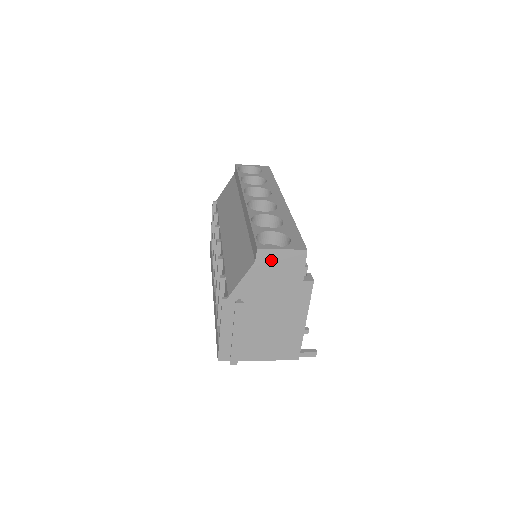
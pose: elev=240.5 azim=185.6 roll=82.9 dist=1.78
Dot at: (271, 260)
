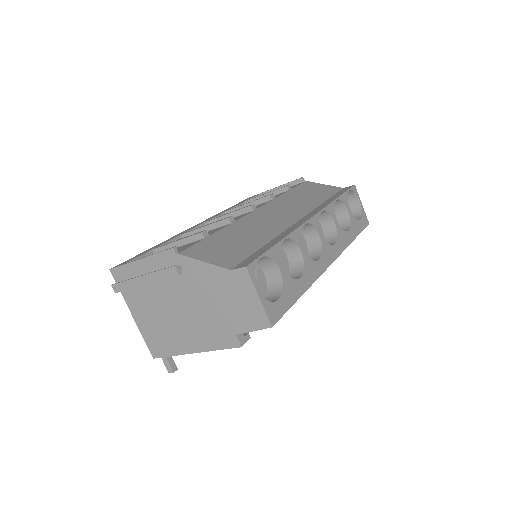
Dot at: (241, 288)
